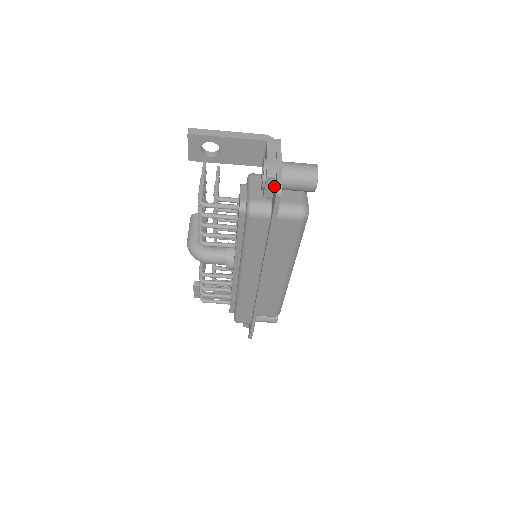
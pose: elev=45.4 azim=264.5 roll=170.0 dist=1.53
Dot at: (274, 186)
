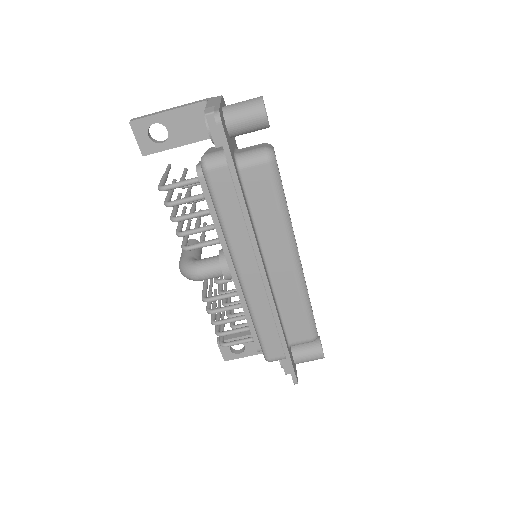
Dot at: occluded
